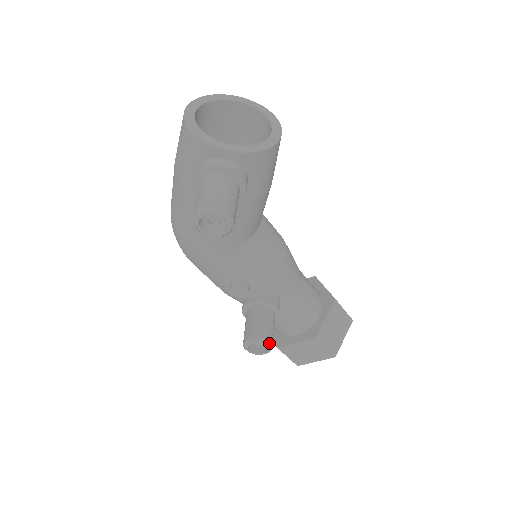
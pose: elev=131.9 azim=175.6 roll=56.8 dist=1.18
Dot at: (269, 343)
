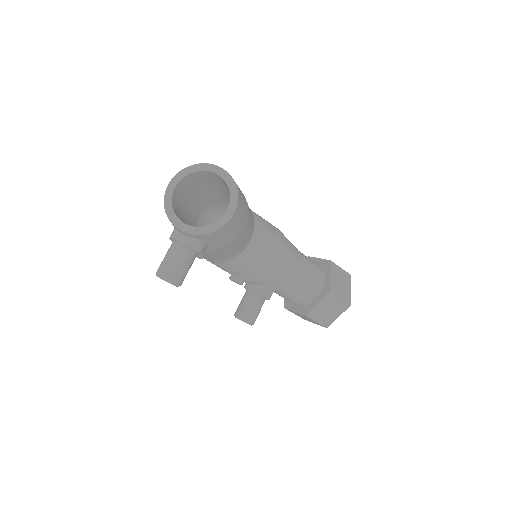
Dot at: (248, 323)
